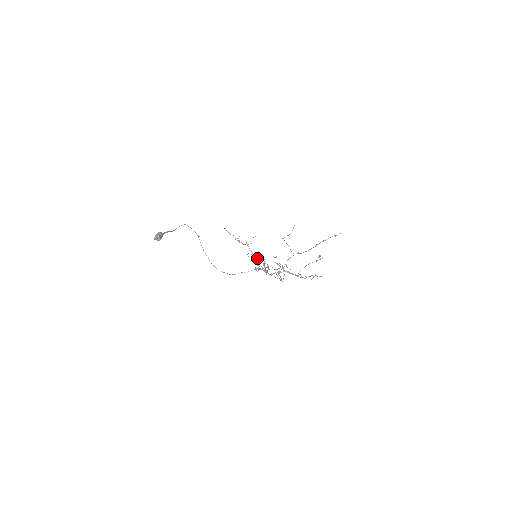
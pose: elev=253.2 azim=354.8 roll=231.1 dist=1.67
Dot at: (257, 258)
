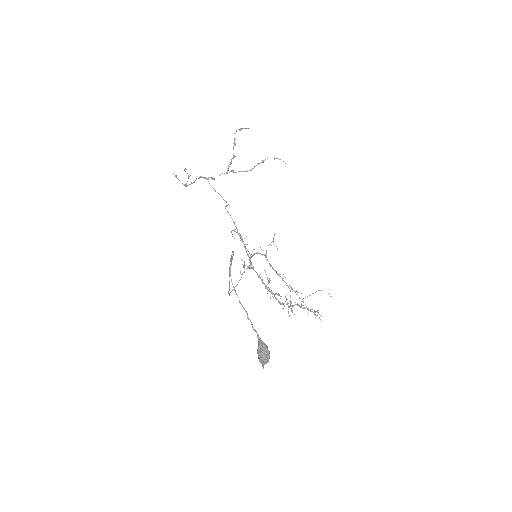
Dot at: (245, 244)
